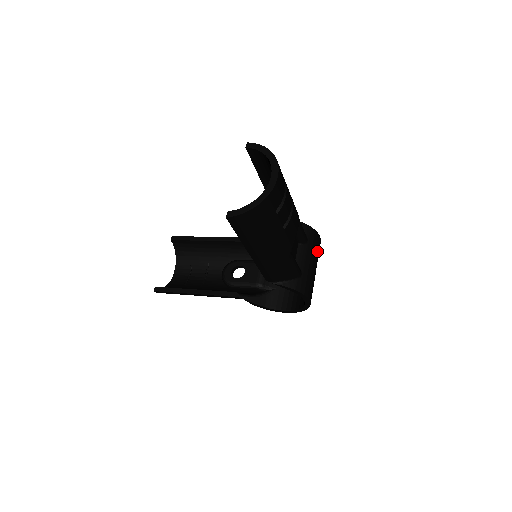
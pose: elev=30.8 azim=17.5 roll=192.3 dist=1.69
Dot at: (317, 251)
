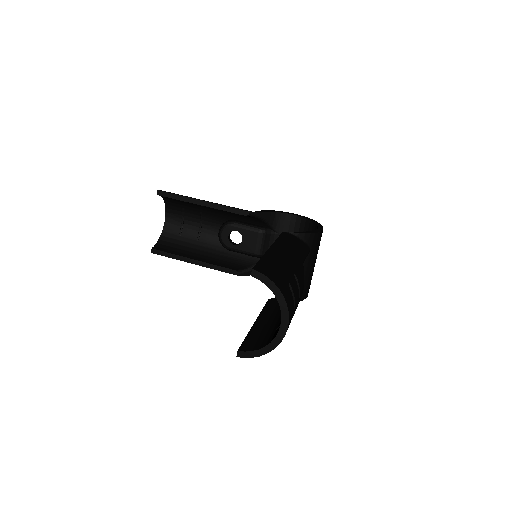
Dot at: occluded
